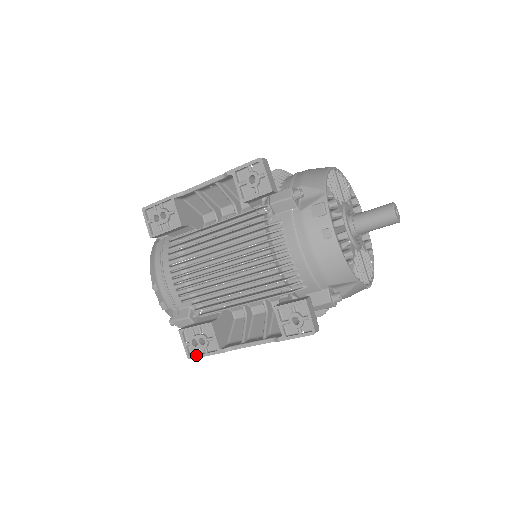
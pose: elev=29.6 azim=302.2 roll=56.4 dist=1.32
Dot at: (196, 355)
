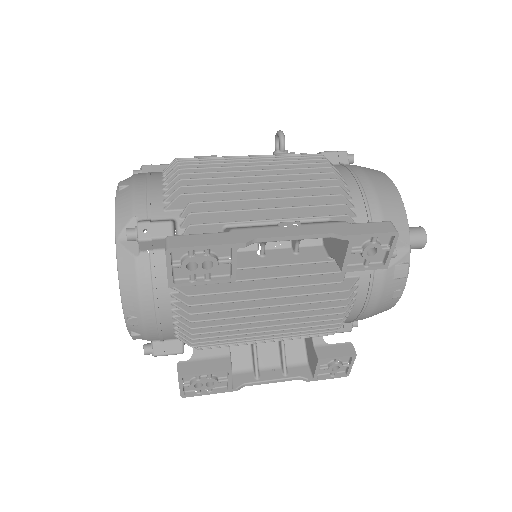
Dot at: (195, 394)
